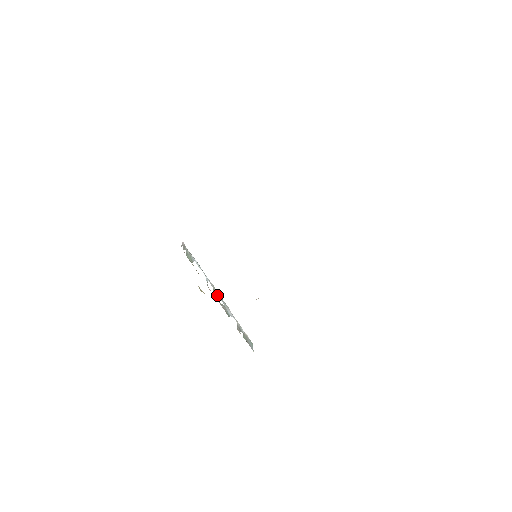
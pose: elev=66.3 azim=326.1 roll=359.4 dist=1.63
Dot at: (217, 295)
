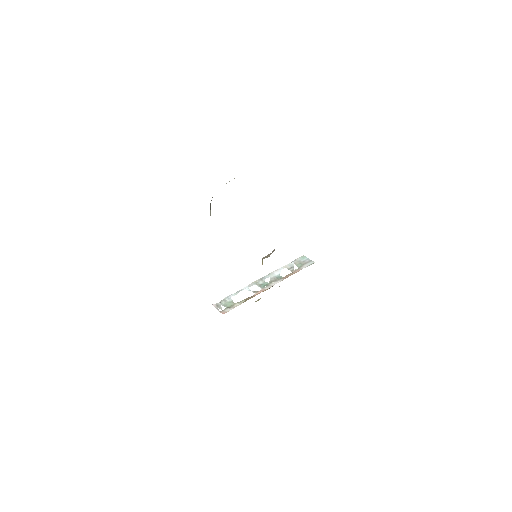
Dot at: (261, 283)
